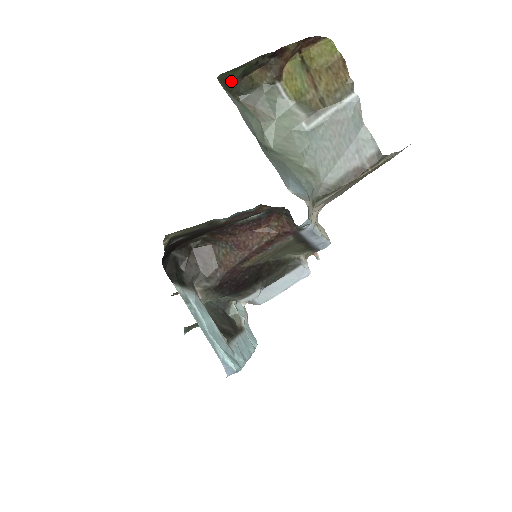
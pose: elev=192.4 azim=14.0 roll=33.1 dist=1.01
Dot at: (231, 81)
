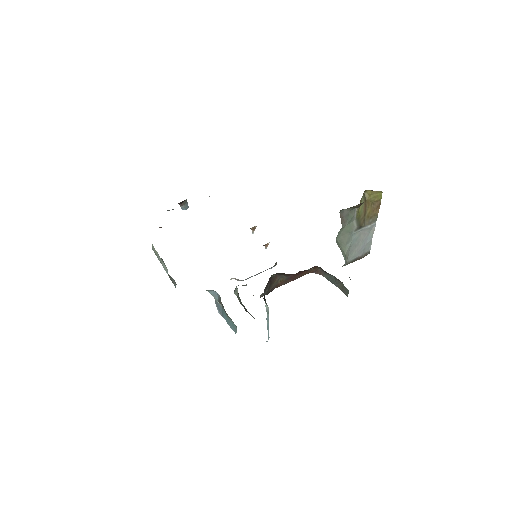
Dot at: occluded
